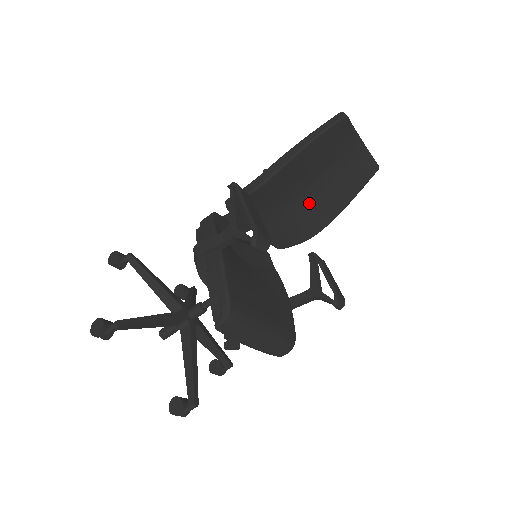
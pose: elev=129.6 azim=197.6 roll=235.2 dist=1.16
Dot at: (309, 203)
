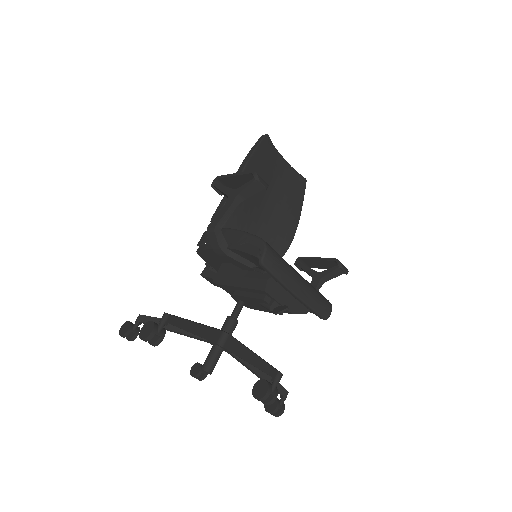
Dot at: (273, 214)
